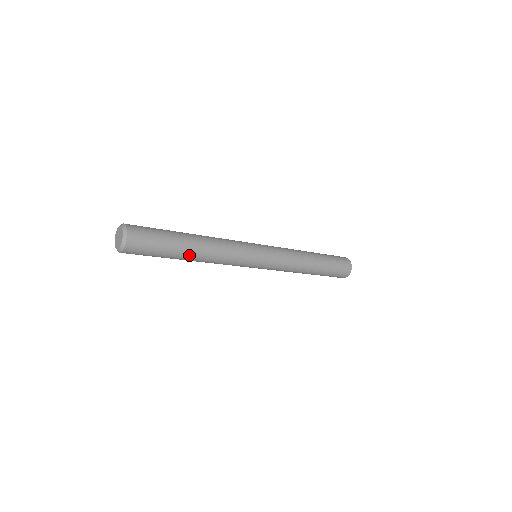
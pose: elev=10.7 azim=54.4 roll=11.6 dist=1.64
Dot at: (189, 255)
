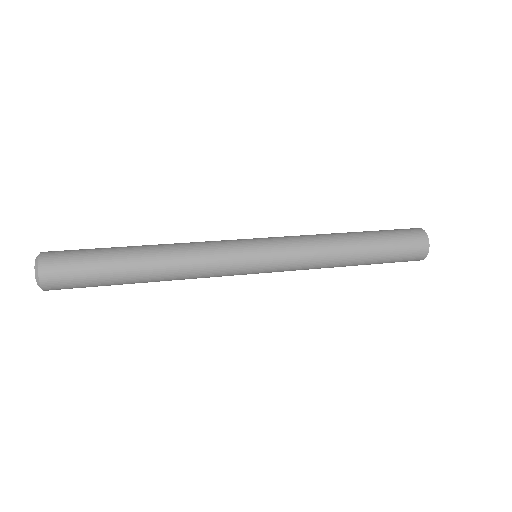
Dot at: (140, 280)
